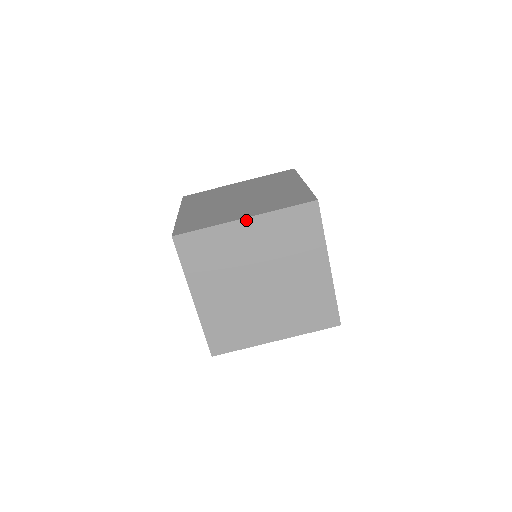
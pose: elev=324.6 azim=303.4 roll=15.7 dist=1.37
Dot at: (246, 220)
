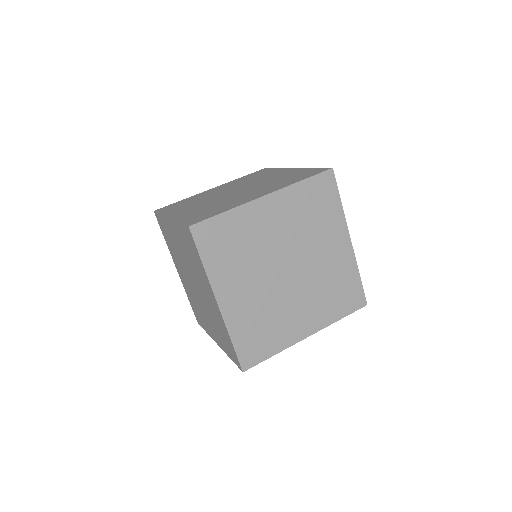
Dot at: (266, 197)
